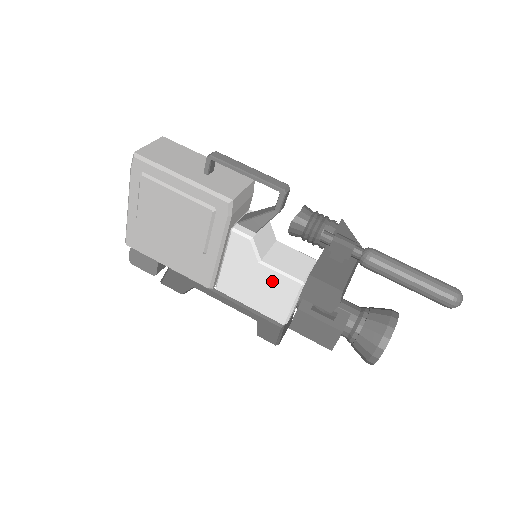
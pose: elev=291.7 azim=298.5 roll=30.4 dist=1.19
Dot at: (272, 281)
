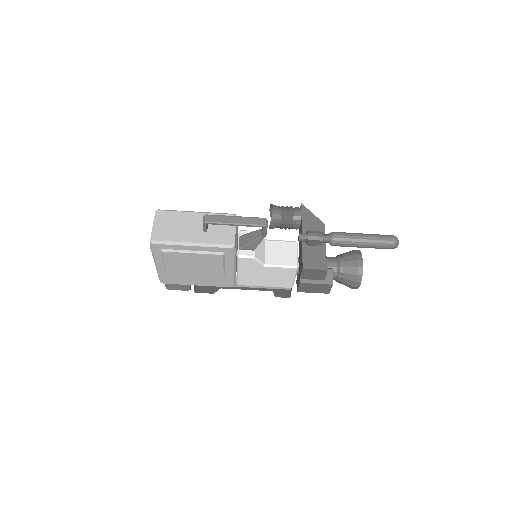
Dot at: (276, 272)
